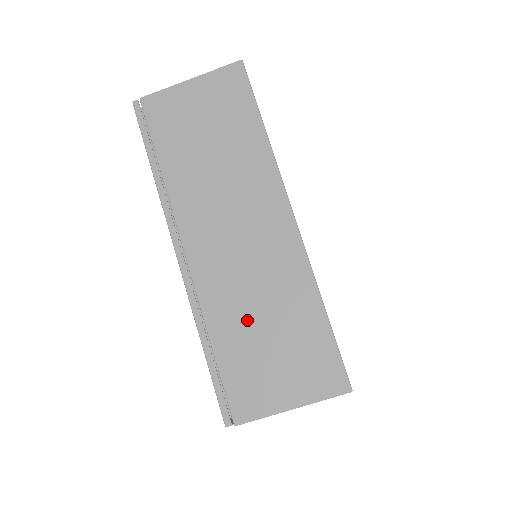
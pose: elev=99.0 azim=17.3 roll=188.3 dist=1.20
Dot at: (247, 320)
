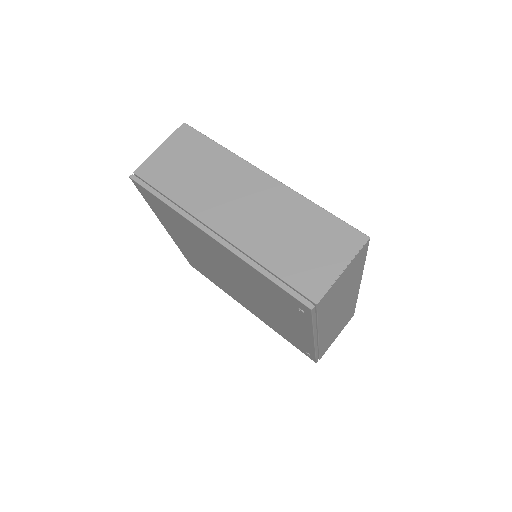
Dot at: (280, 242)
